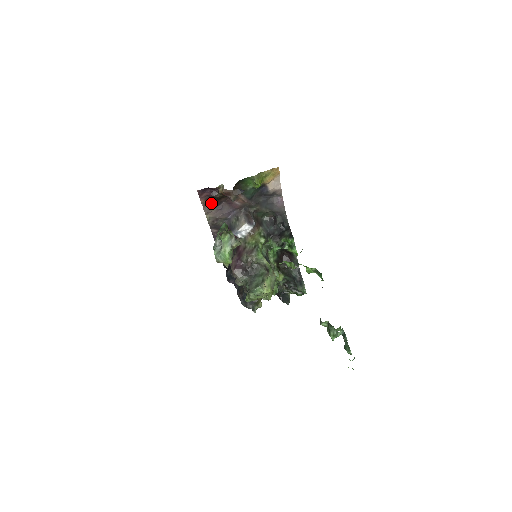
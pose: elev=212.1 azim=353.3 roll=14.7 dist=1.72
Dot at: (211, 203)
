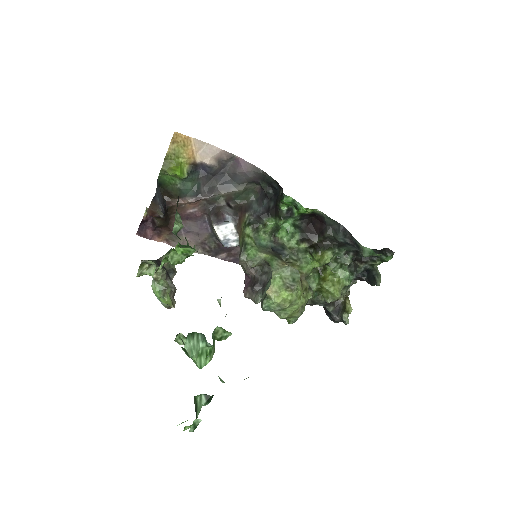
Dot at: (168, 234)
